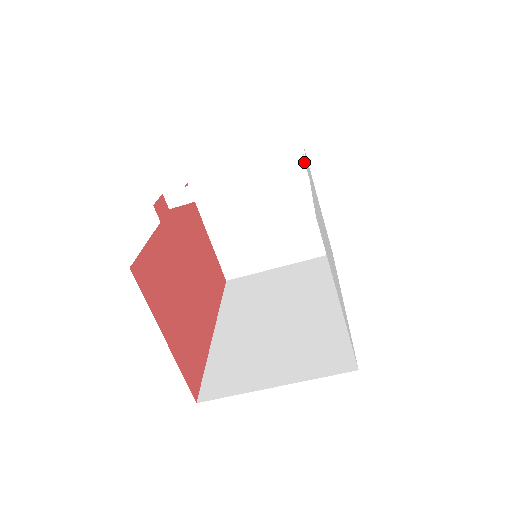
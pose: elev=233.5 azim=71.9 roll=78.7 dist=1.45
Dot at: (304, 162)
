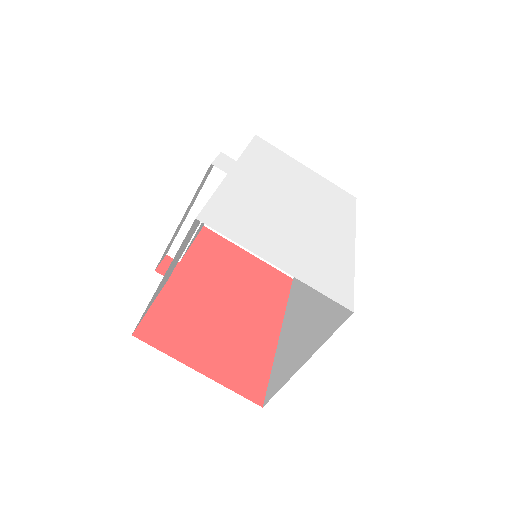
Dot at: (230, 159)
